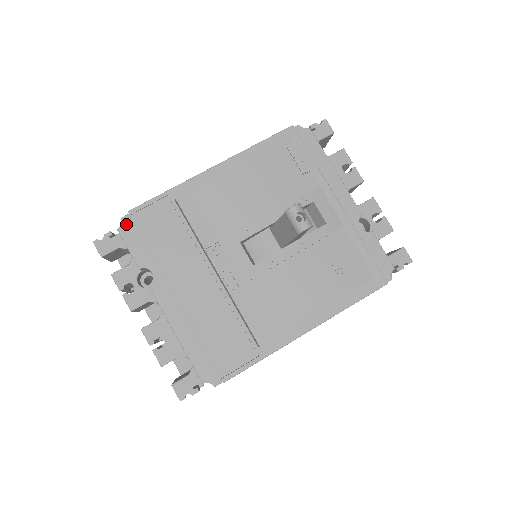
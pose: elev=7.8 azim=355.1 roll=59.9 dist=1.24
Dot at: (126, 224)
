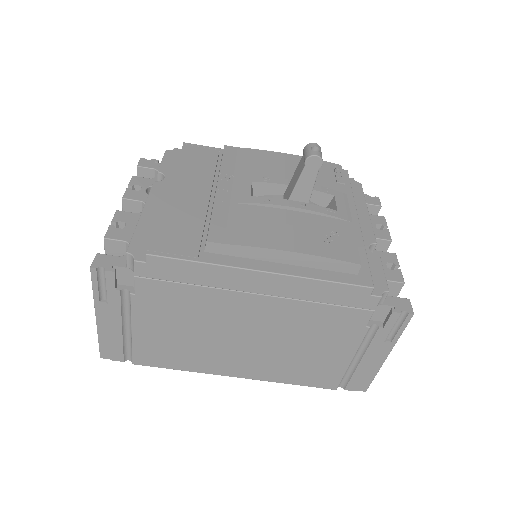
Dot at: (175, 151)
